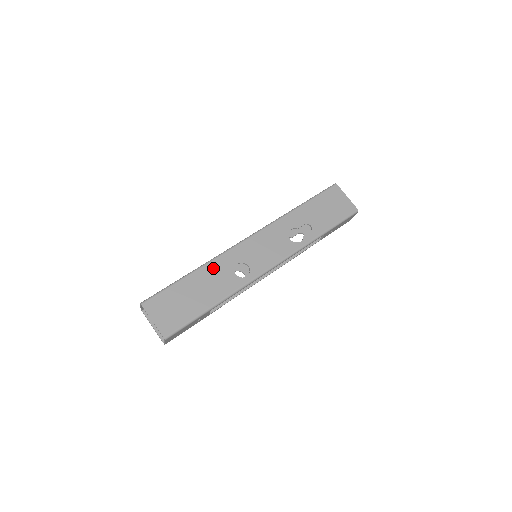
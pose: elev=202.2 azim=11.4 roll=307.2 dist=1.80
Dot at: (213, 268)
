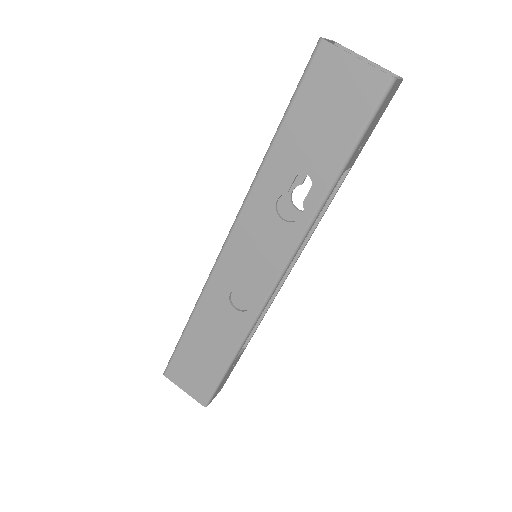
Dot at: (206, 310)
